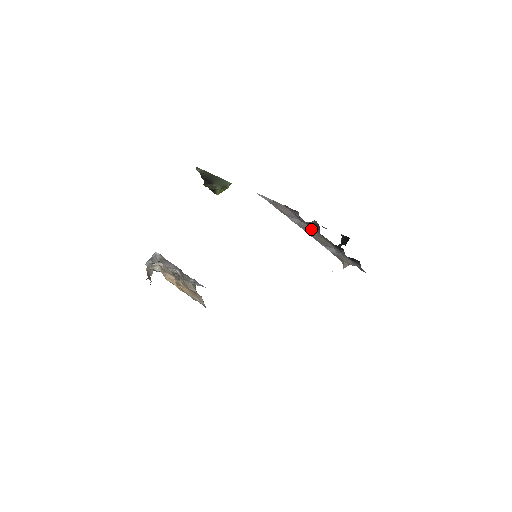
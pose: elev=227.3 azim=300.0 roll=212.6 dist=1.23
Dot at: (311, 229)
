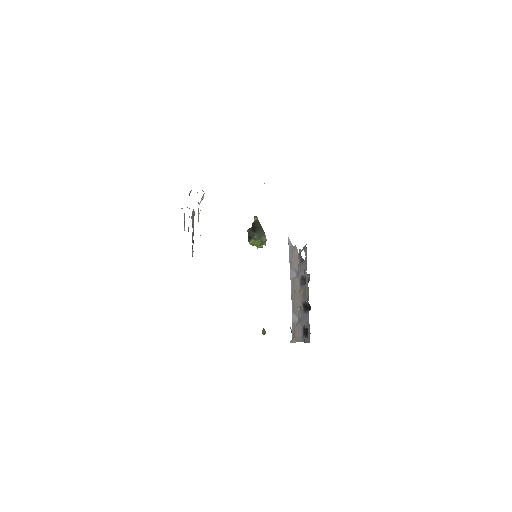
Dot at: (298, 287)
